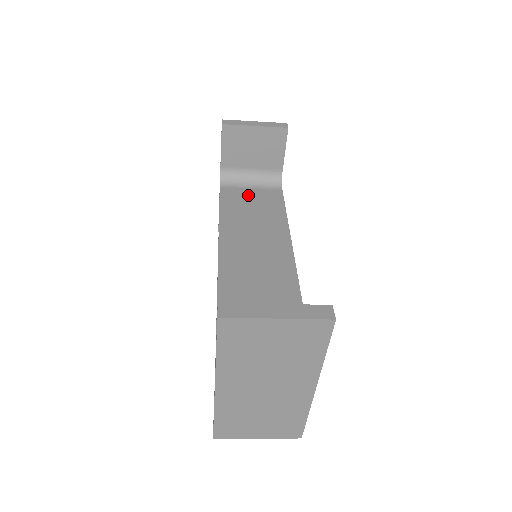
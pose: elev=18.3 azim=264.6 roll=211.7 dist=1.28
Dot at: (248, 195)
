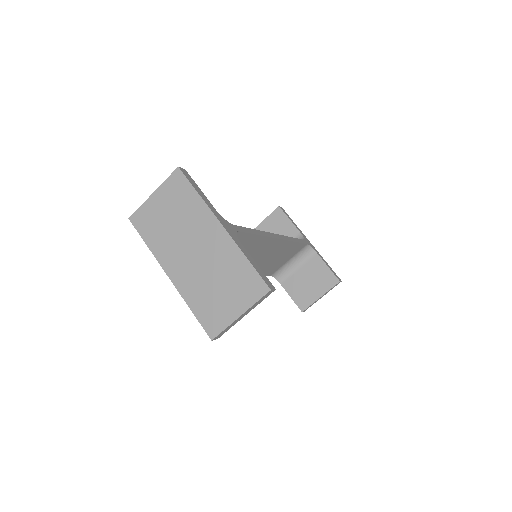
Dot at: occluded
